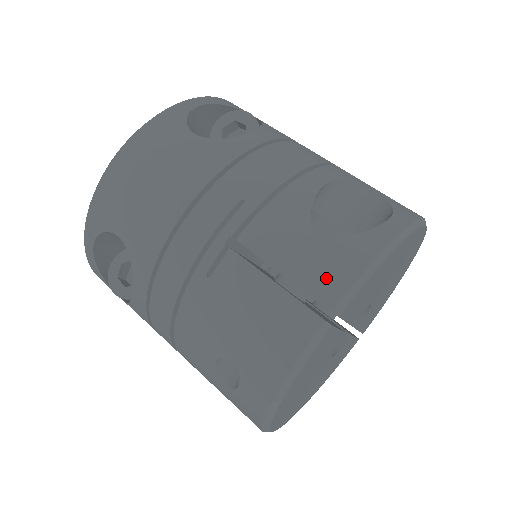
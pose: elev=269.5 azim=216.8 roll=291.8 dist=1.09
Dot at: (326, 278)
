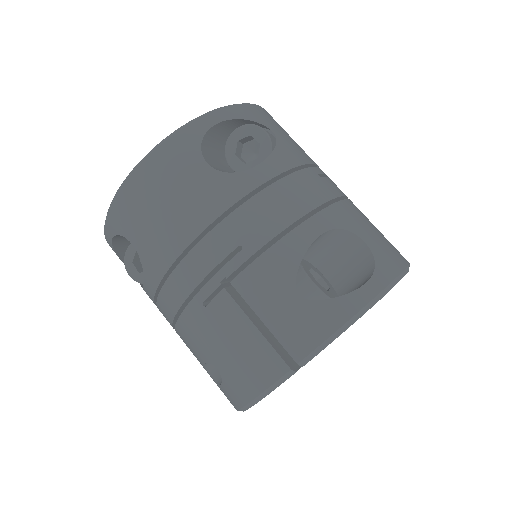
Dot at: (298, 335)
